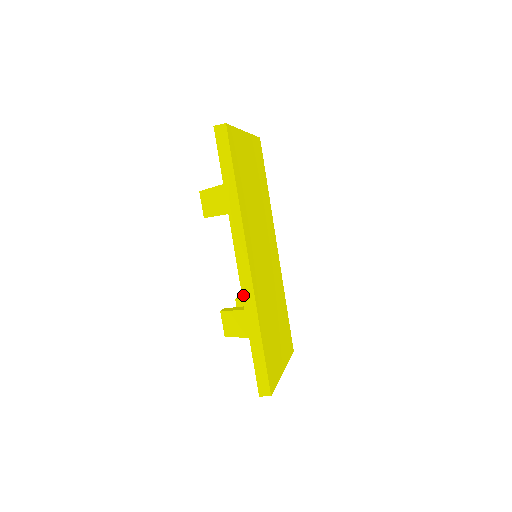
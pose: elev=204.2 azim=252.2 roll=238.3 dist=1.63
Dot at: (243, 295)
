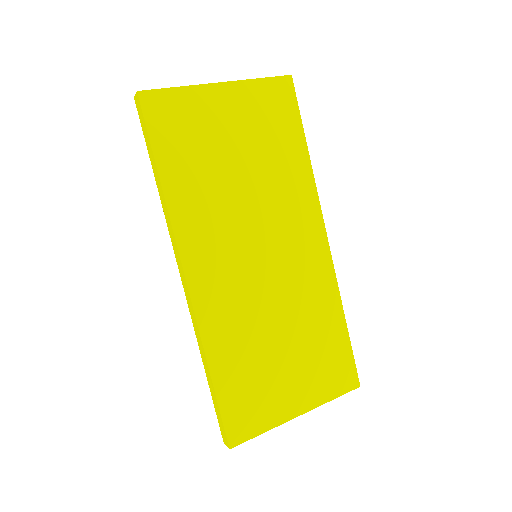
Dot at: (191, 315)
